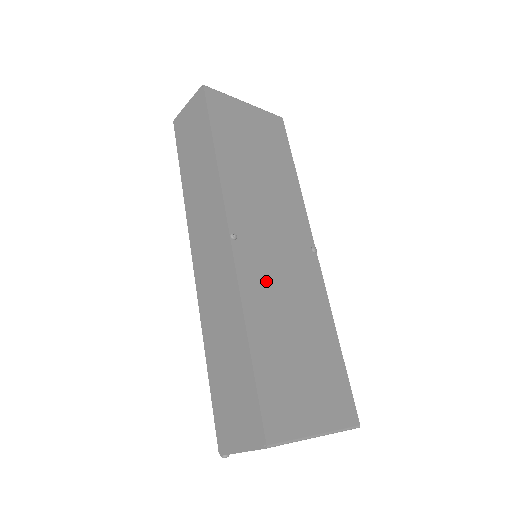
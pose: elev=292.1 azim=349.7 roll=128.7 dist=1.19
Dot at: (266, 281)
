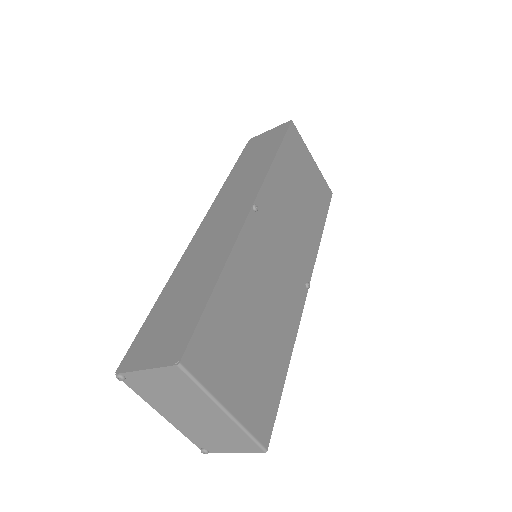
Dot at: (259, 259)
